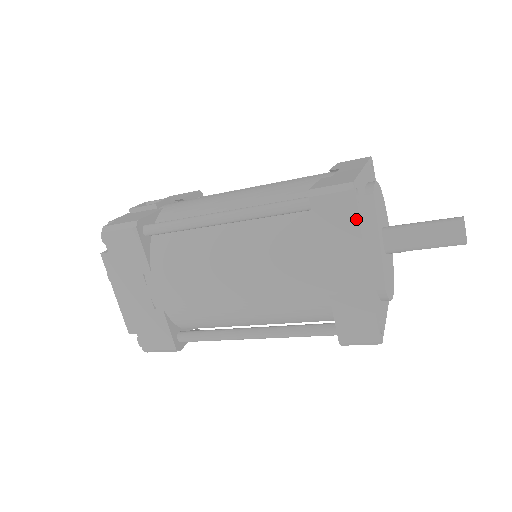
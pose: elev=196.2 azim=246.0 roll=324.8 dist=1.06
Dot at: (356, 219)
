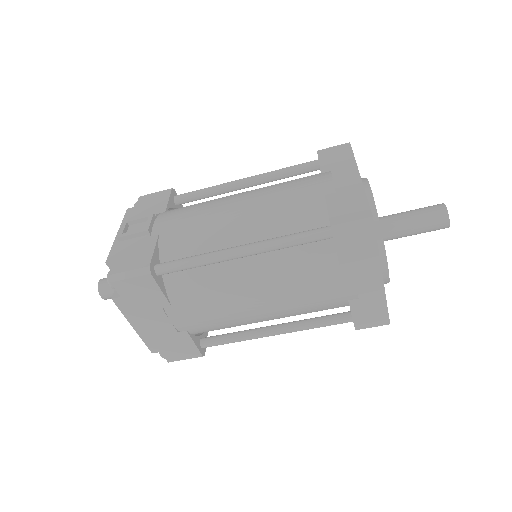
Dot at: (375, 246)
